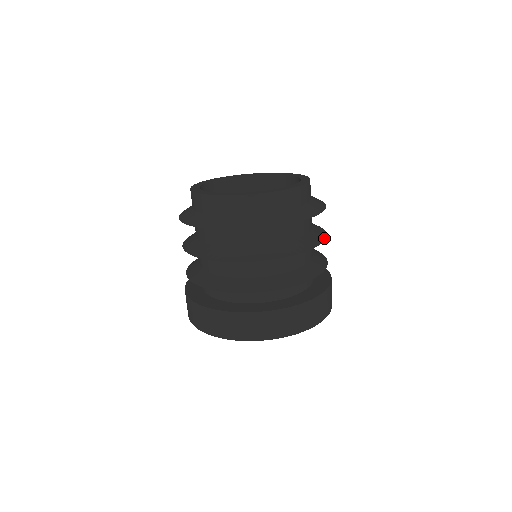
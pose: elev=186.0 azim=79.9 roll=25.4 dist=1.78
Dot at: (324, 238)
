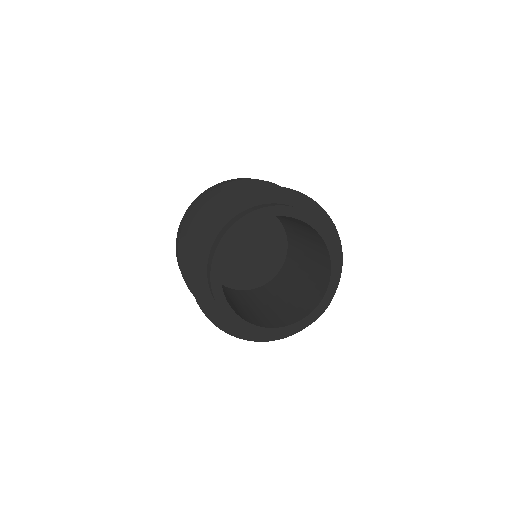
Dot at: occluded
